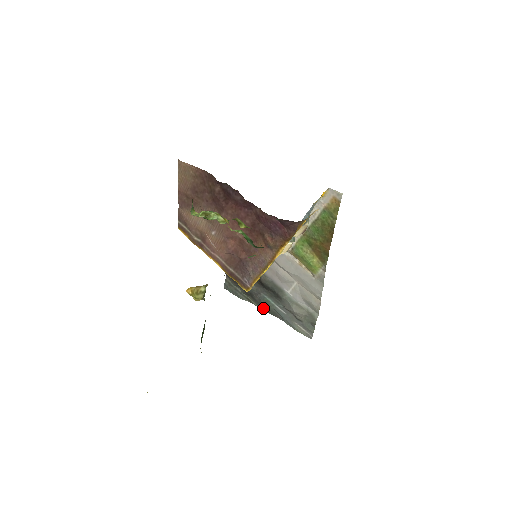
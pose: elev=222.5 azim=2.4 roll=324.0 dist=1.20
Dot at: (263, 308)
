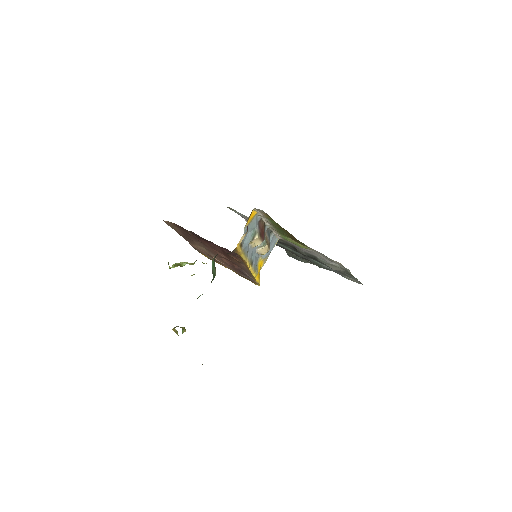
Dot at: occluded
